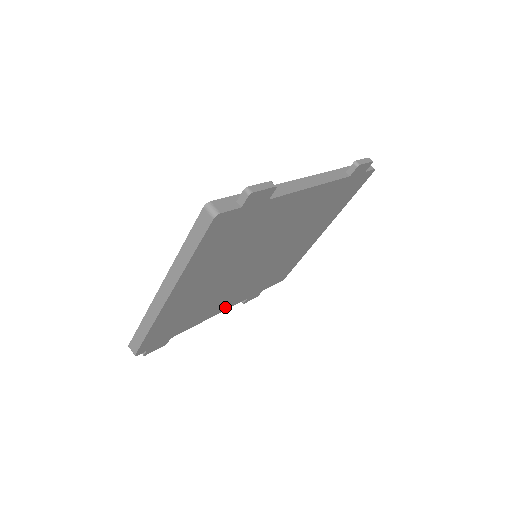
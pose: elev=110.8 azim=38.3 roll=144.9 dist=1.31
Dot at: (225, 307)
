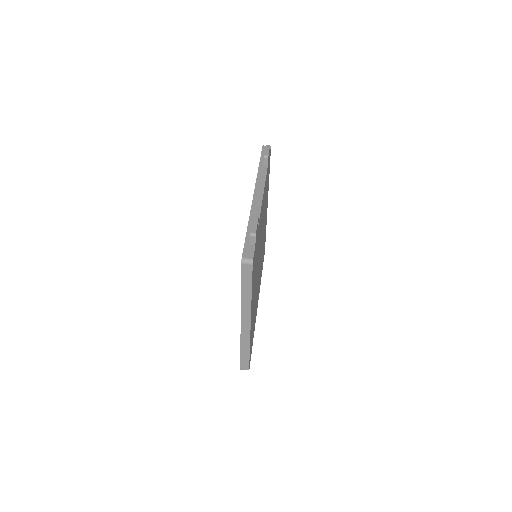
Dot at: (258, 299)
